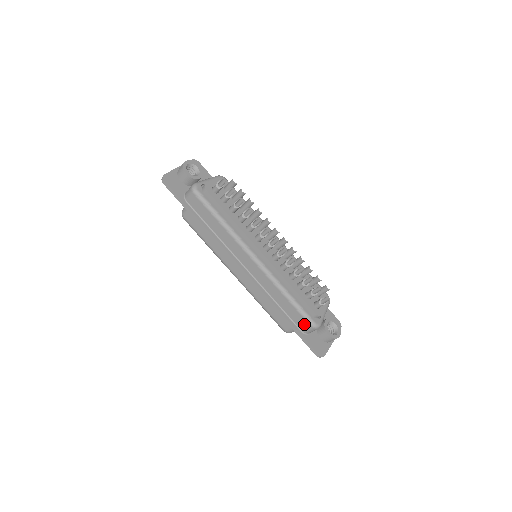
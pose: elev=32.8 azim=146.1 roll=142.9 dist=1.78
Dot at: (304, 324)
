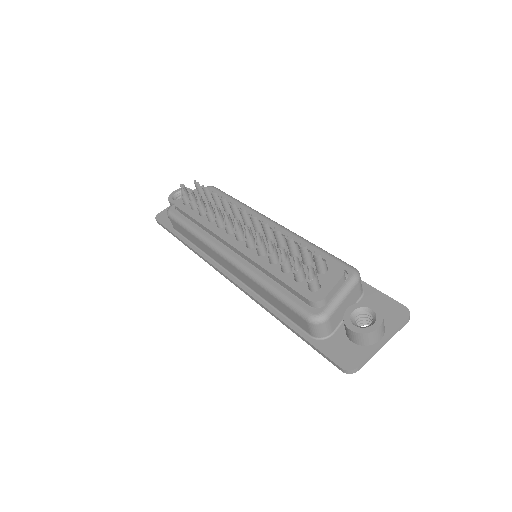
Dot at: (303, 322)
